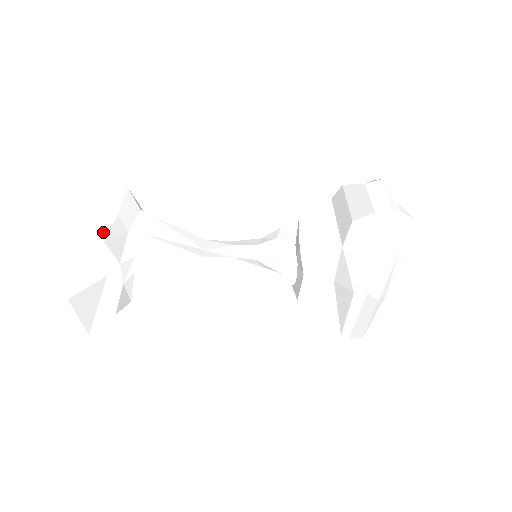
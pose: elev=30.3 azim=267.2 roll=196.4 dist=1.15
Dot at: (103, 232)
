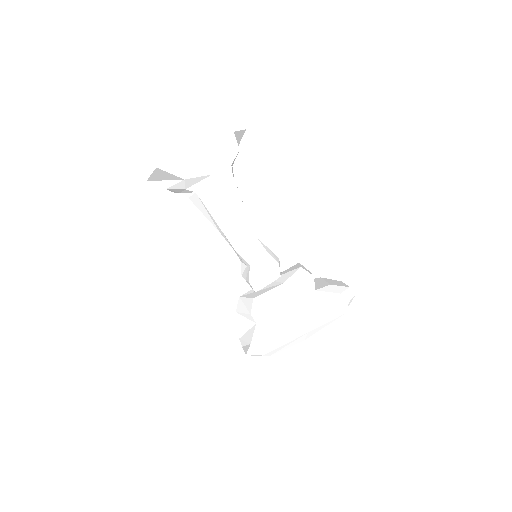
Dot at: occluded
